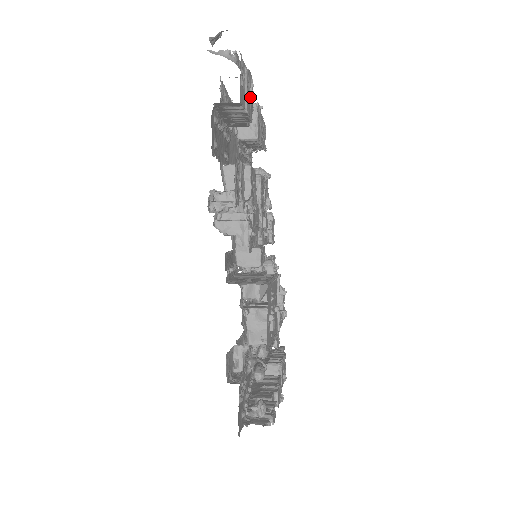
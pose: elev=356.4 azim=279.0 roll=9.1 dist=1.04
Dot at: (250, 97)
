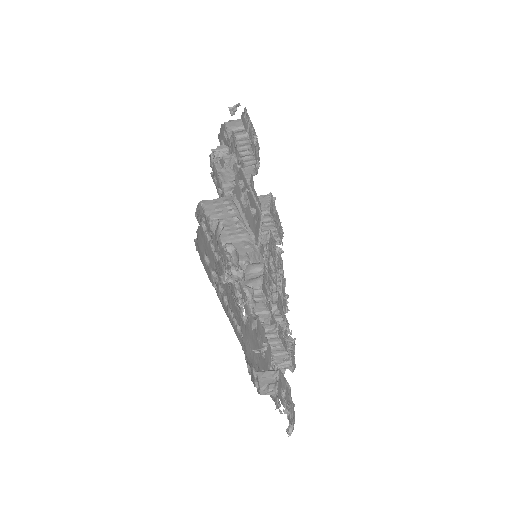
Dot at: (255, 144)
